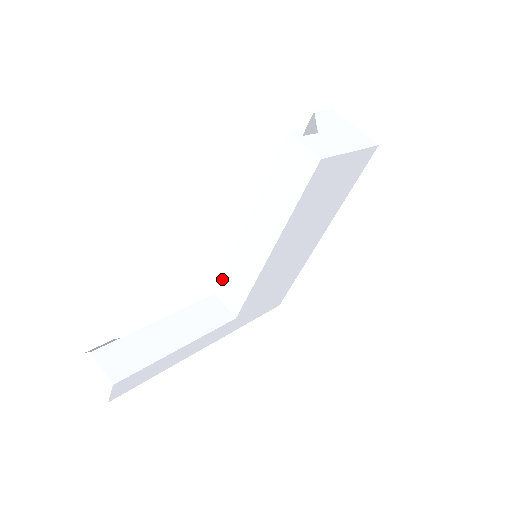
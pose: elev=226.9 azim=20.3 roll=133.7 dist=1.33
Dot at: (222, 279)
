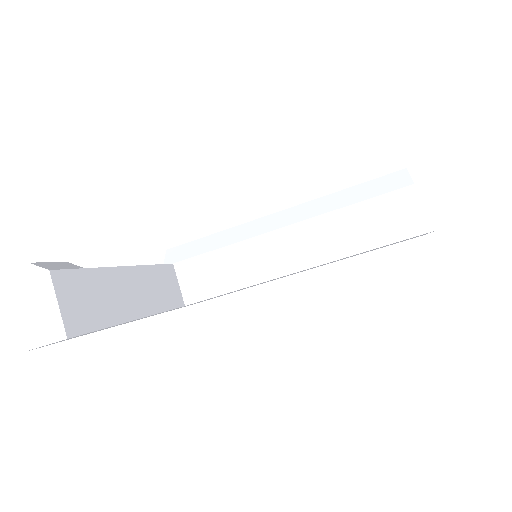
Dot at: (201, 255)
